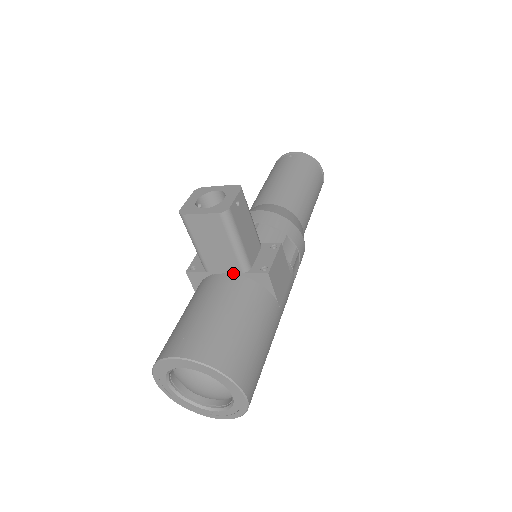
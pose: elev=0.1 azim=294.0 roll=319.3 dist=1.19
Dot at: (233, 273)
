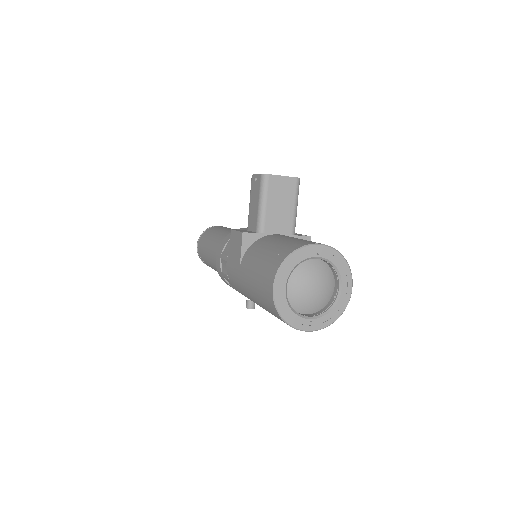
Dot at: occluded
